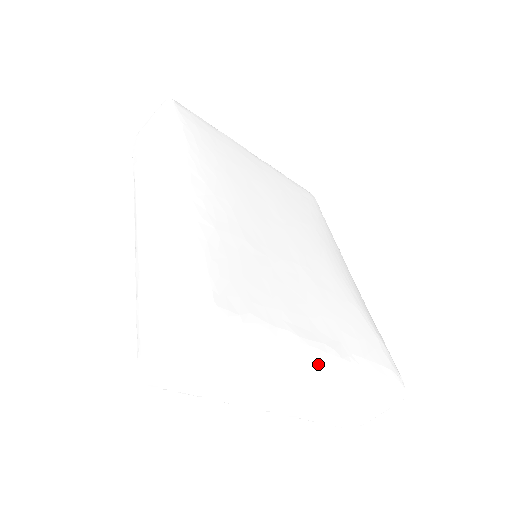
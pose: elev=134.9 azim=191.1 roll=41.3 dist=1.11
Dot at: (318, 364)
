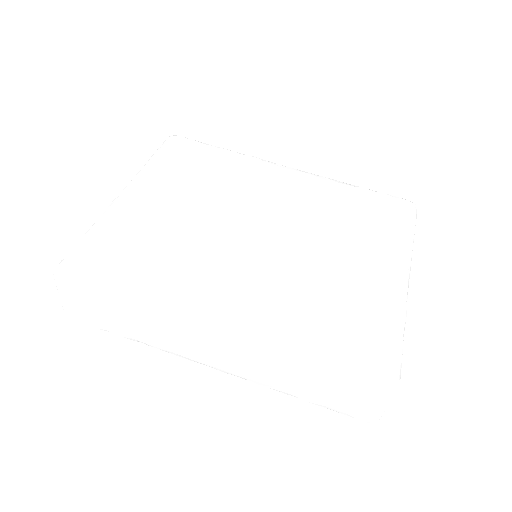
Dot at: (408, 285)
